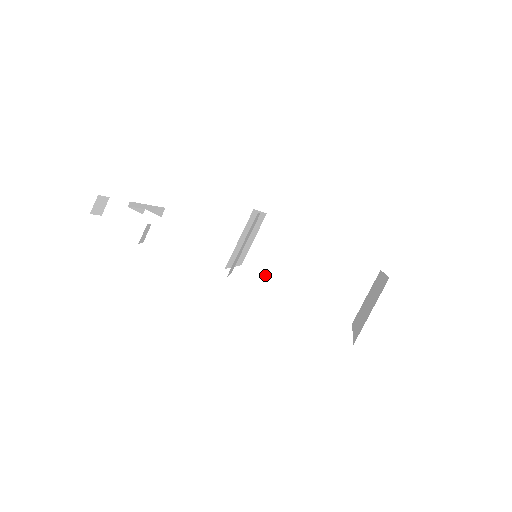
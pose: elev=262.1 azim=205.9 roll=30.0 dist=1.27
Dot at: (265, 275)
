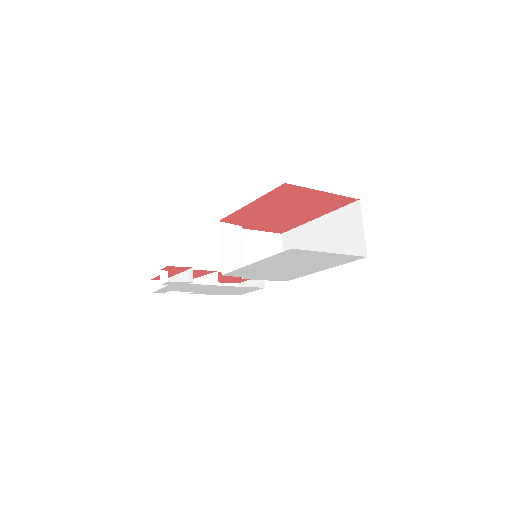
Dot at: occluded
